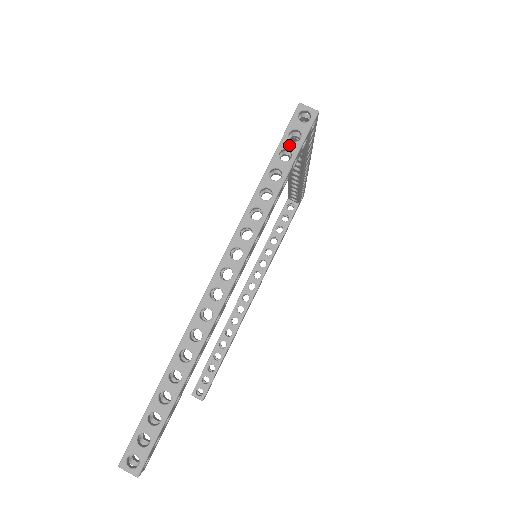
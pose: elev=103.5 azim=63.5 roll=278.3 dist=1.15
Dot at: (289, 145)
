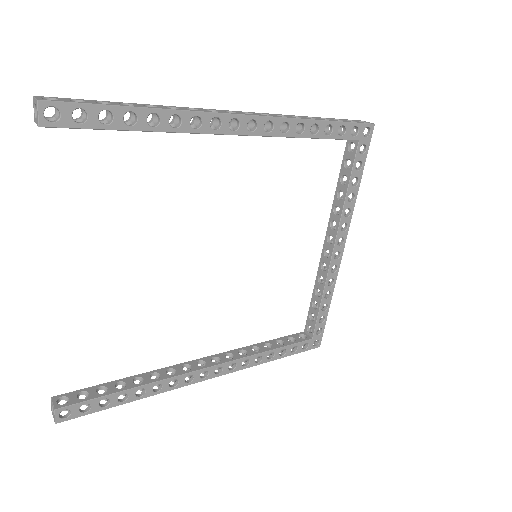
Dot at: (344, 120)
